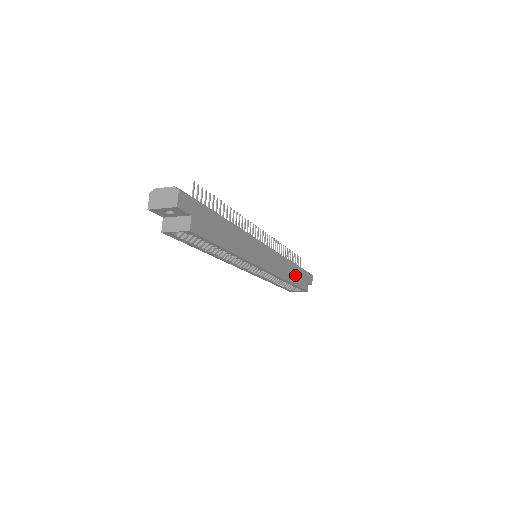
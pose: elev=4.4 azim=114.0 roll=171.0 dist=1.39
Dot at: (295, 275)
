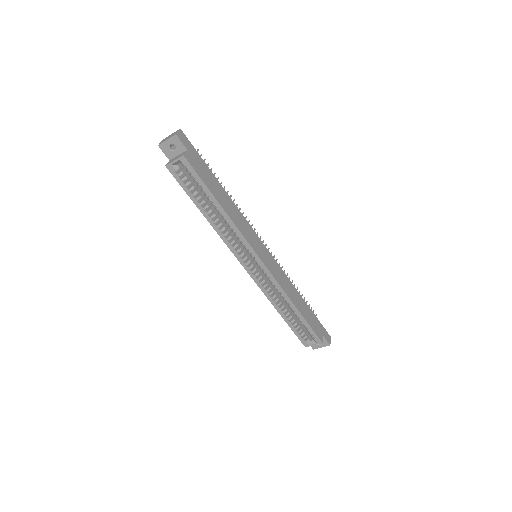
Dot at: (303, 309)
